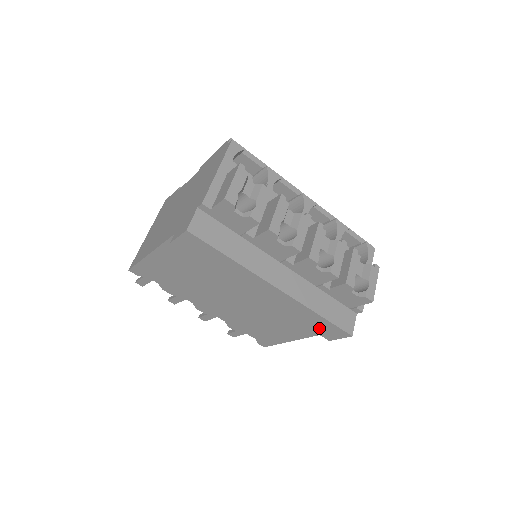
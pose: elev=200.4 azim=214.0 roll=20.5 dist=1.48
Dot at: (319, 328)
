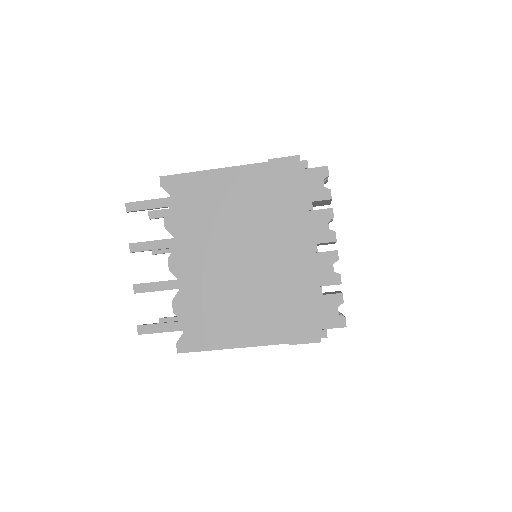
Dot at: (297, 320)
